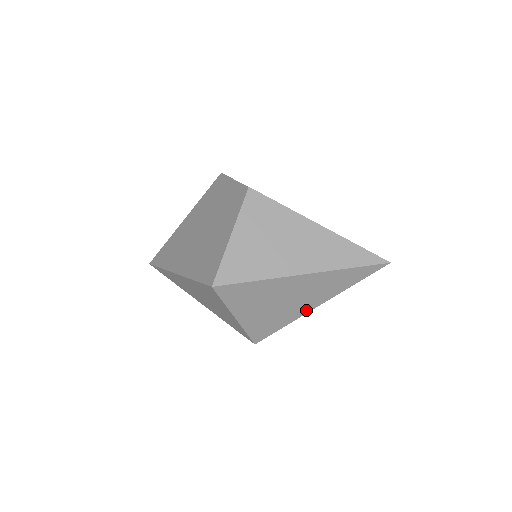
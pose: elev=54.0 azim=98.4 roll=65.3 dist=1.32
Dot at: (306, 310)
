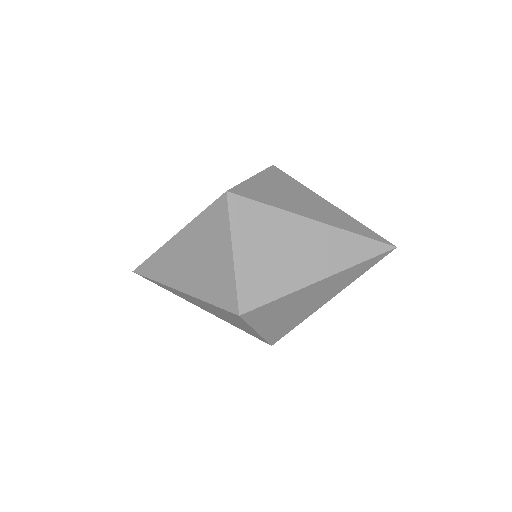
Dot at: (307, 281)
